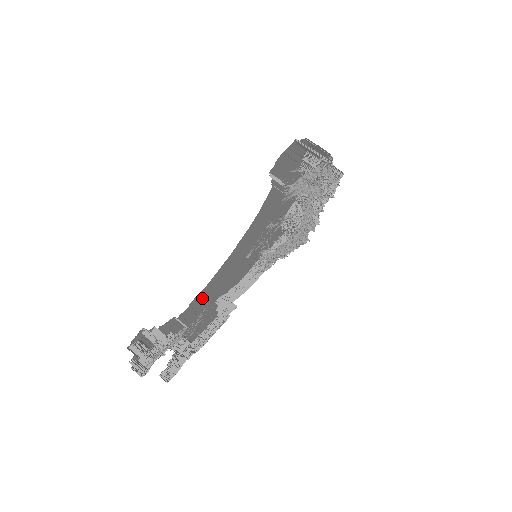
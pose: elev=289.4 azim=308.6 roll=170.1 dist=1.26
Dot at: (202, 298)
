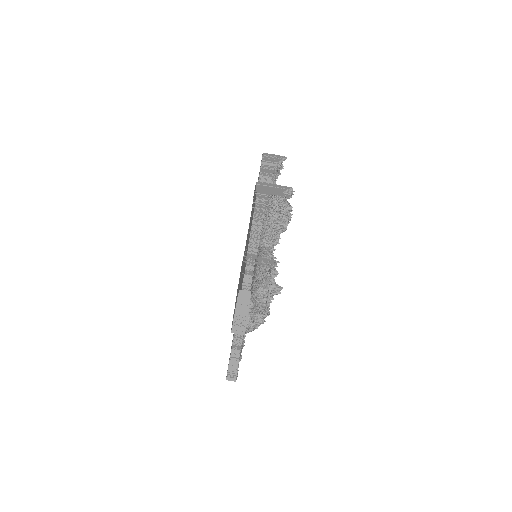
Dot at: occluded
